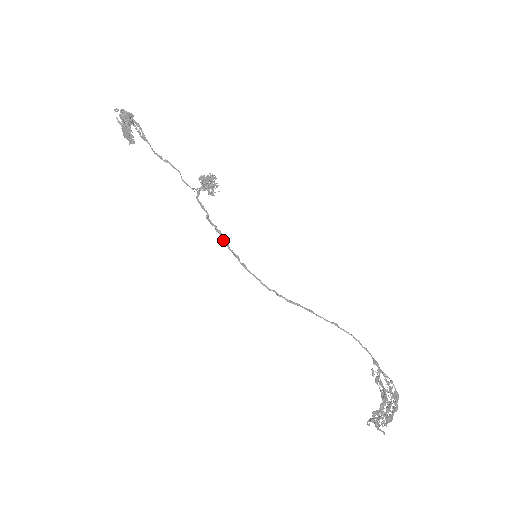
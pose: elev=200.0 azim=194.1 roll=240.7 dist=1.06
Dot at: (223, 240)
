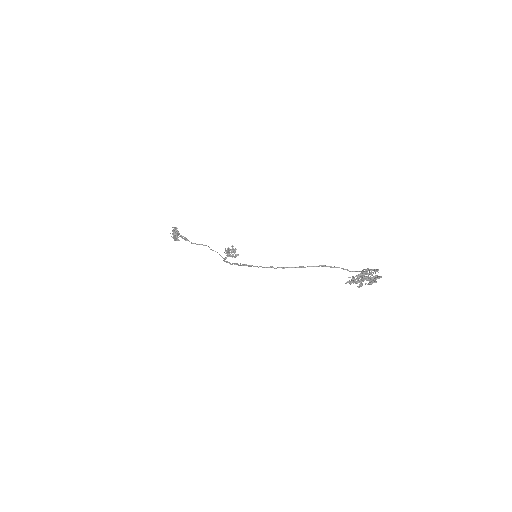
Dot at: (238, 265)
